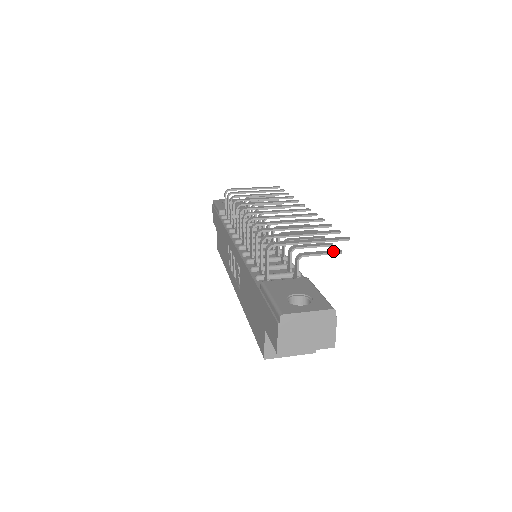
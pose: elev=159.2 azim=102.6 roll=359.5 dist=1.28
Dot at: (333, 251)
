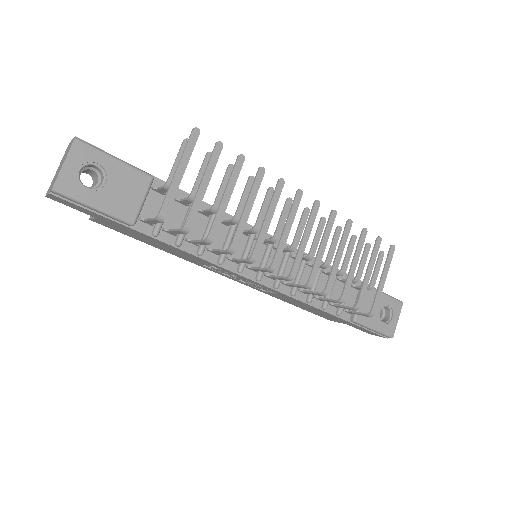
Dot at: (381, 259)
